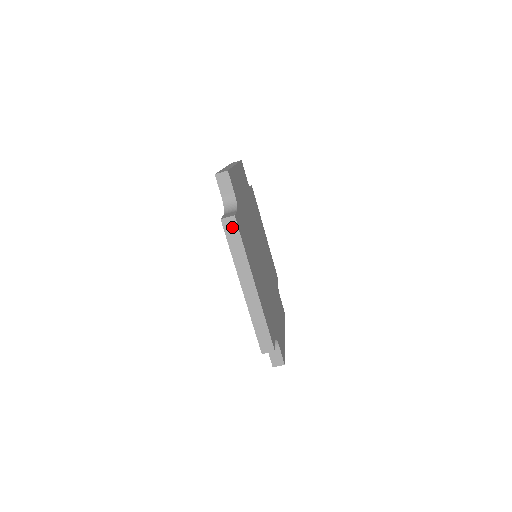
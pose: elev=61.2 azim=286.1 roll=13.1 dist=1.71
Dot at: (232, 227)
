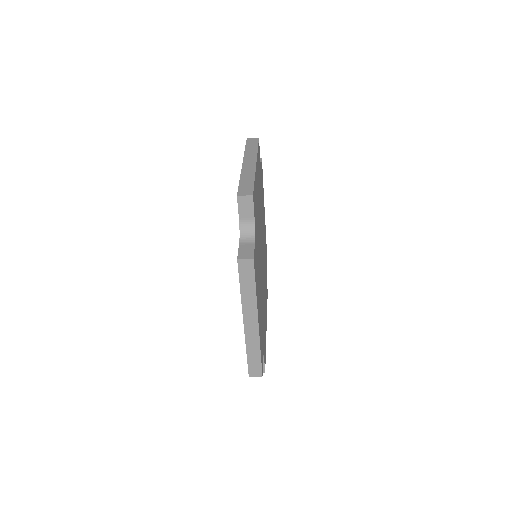
Dot at: (248, 269)
